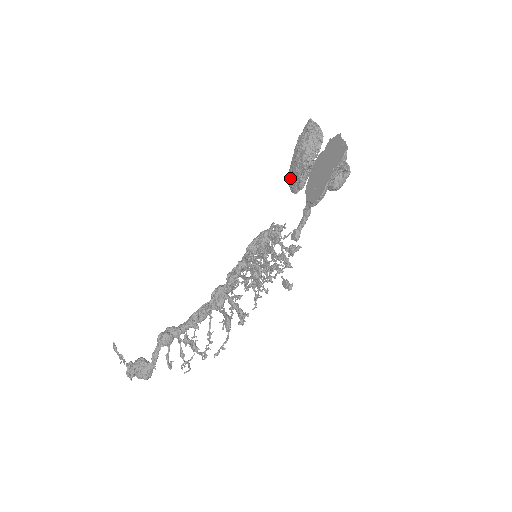
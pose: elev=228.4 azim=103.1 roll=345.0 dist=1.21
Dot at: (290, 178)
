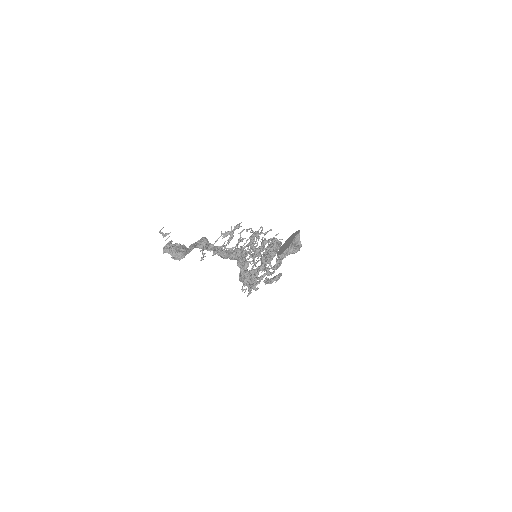
Dot at: occluded
